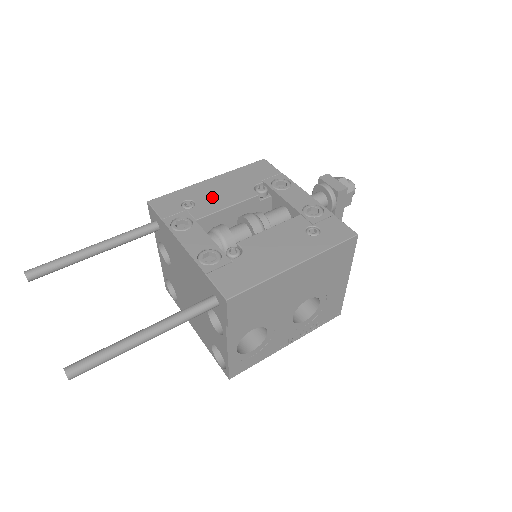
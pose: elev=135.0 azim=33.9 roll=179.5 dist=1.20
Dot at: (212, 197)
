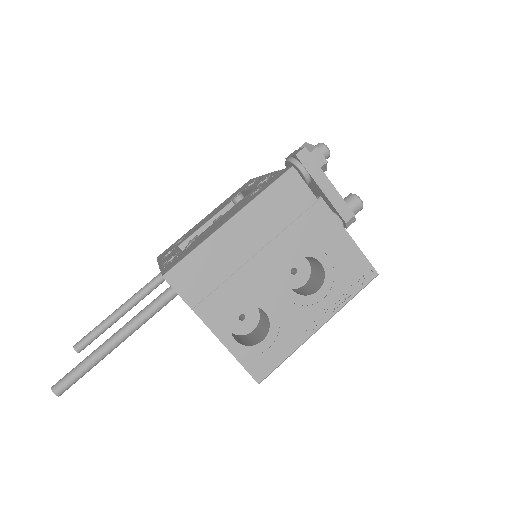
Dot at: (198, 226)
